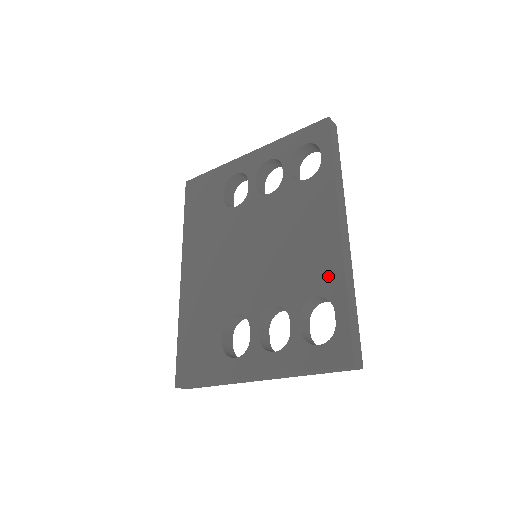
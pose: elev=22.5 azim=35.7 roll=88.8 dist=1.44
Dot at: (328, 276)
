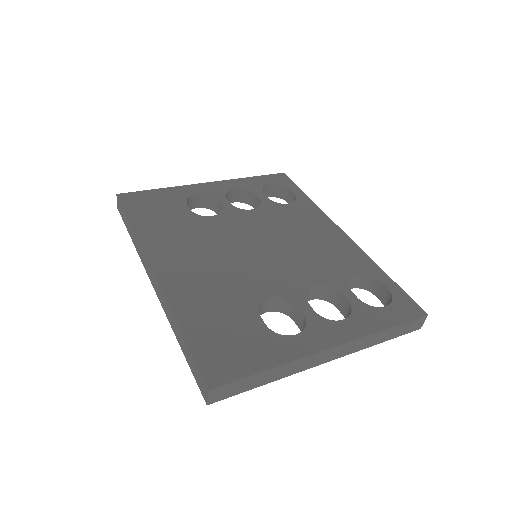
Dot at: (357, 260)
